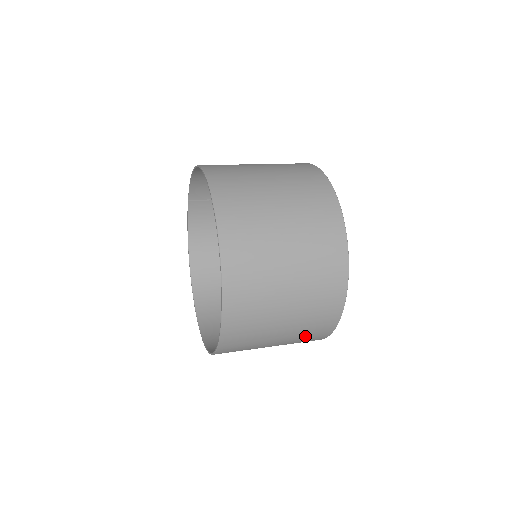
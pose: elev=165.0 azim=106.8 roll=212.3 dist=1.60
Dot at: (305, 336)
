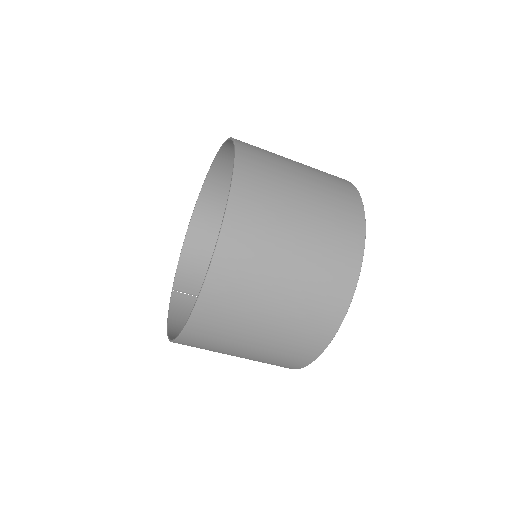
Dot at: (334, 218)
